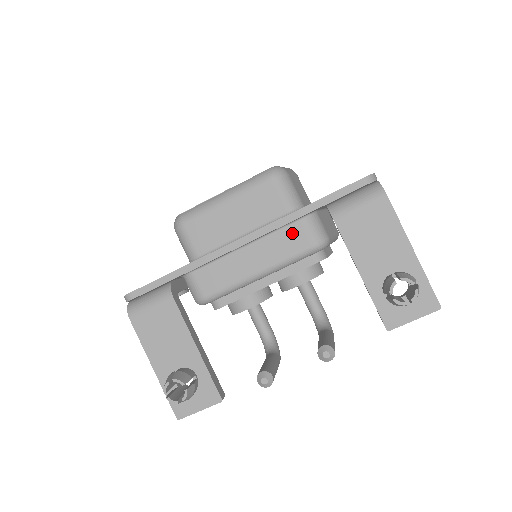
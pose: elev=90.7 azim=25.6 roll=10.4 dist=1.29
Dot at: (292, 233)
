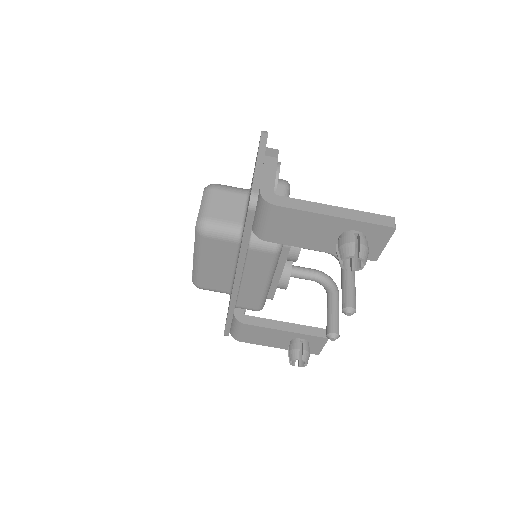
Dot at: (254, 258)
